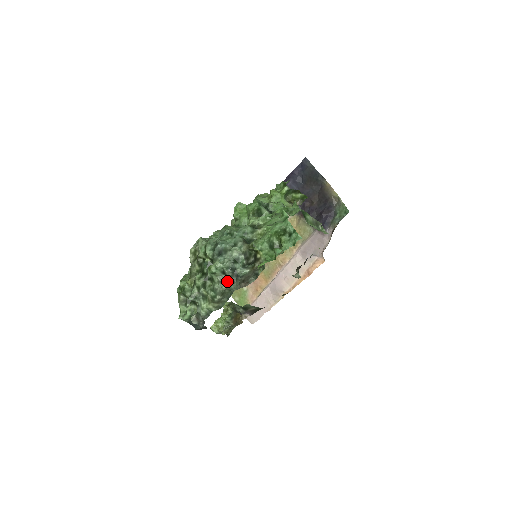
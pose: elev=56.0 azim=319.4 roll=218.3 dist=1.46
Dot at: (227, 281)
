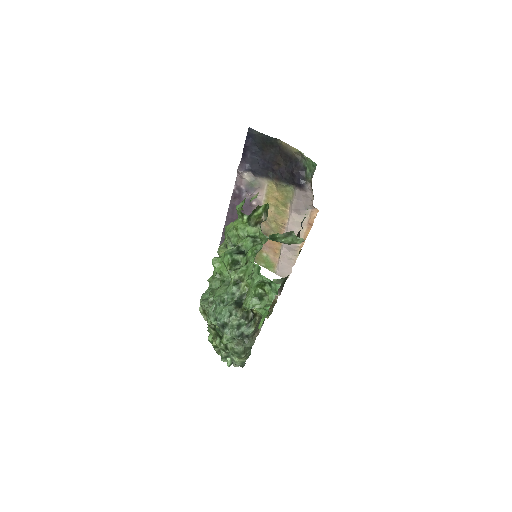
Dot at: (242, 343)
